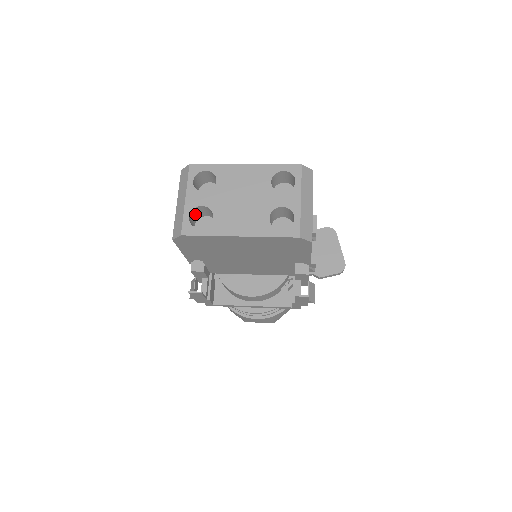
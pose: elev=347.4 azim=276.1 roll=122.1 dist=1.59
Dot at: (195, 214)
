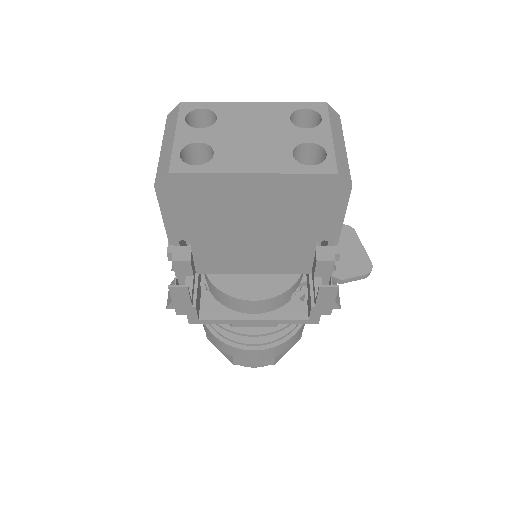
Dot at: (187, 158)
